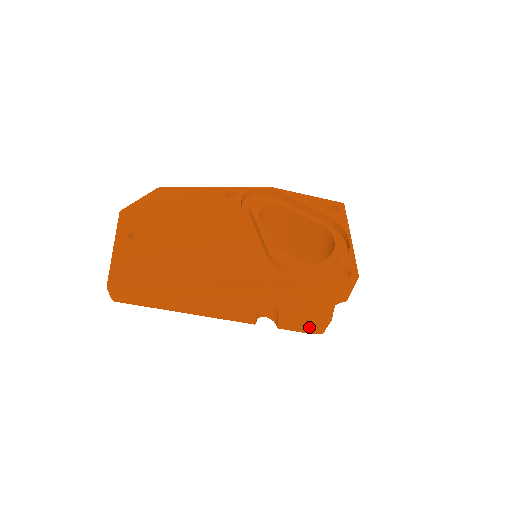
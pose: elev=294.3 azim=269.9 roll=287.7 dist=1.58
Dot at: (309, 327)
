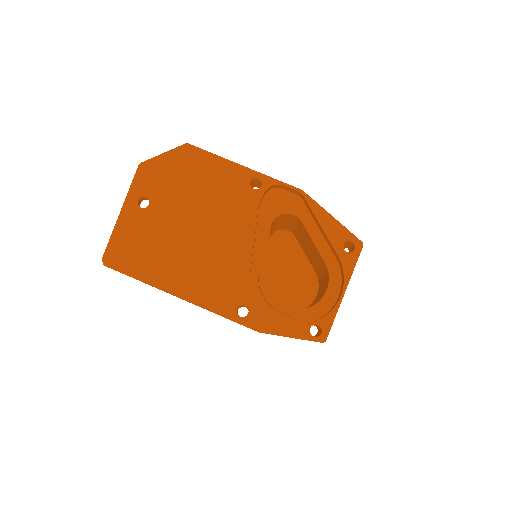
Dot at: occluded
